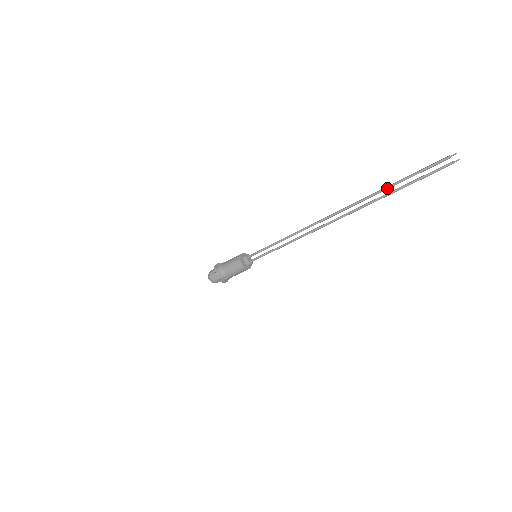
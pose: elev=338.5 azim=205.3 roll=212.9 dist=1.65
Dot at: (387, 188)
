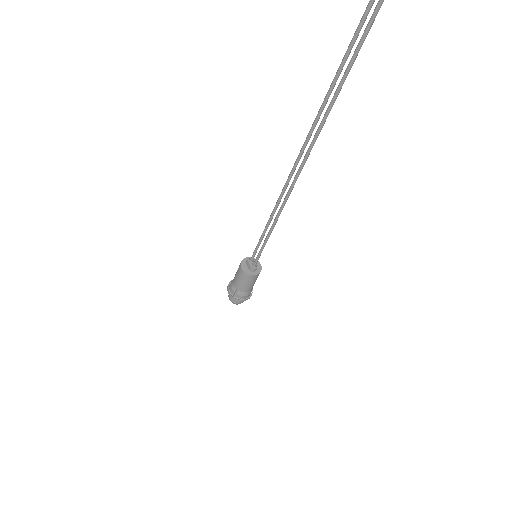
Dot at: (330, 88)
